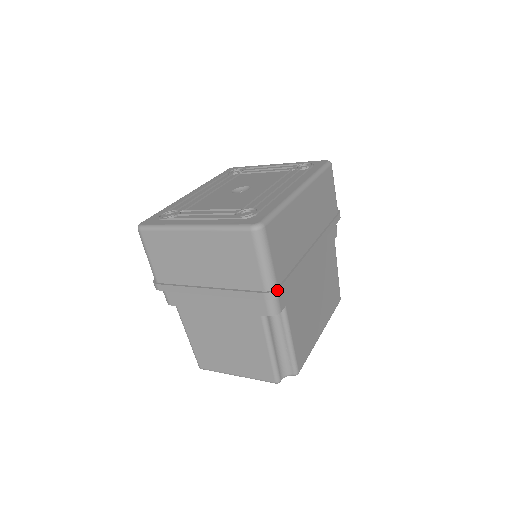
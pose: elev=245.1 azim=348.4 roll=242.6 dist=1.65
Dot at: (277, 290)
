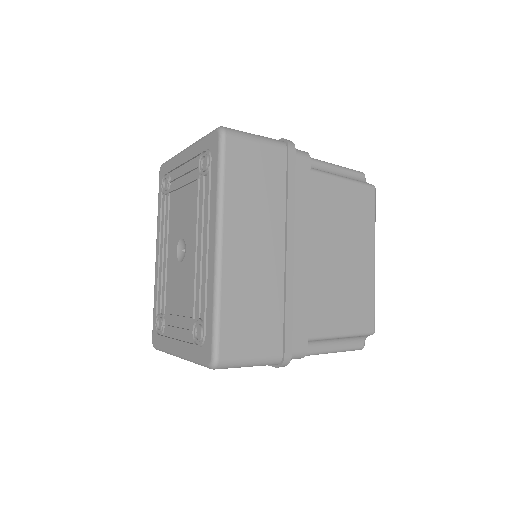
Dot at: (284, 360)
